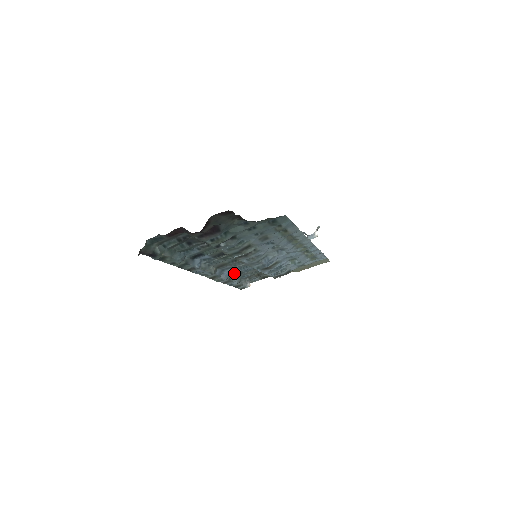
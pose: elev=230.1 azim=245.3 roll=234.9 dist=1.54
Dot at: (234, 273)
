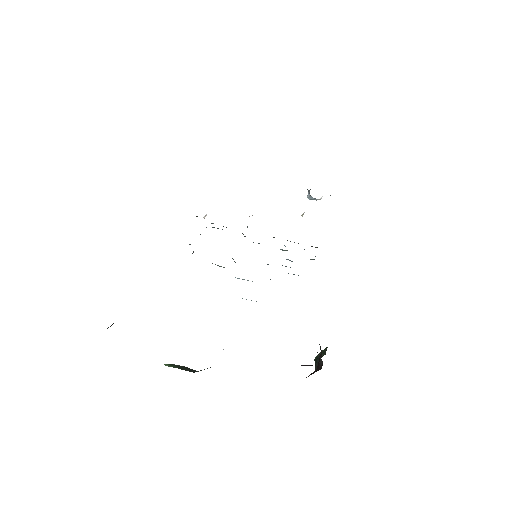
Dot at: occluded
